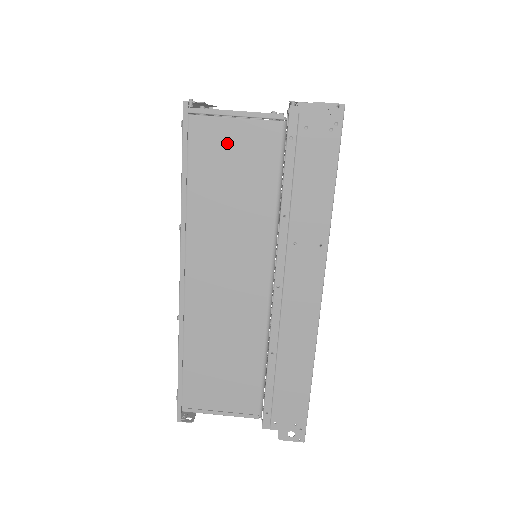
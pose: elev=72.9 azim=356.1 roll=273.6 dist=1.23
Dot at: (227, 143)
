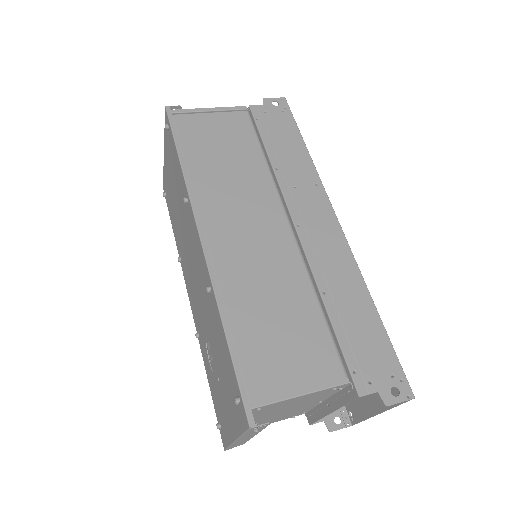
Dot at: (209, 128)
